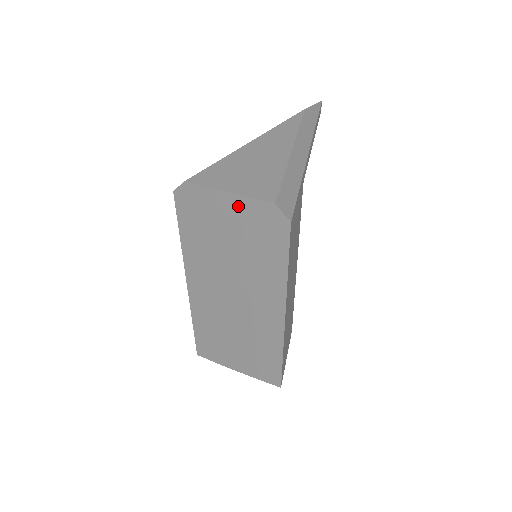
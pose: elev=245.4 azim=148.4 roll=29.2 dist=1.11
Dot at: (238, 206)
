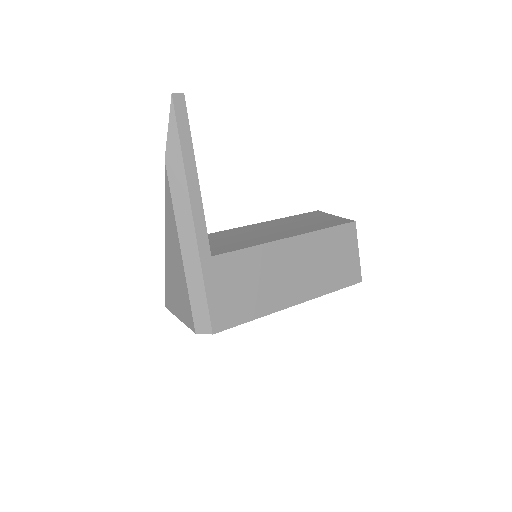
Dot at: occluded
